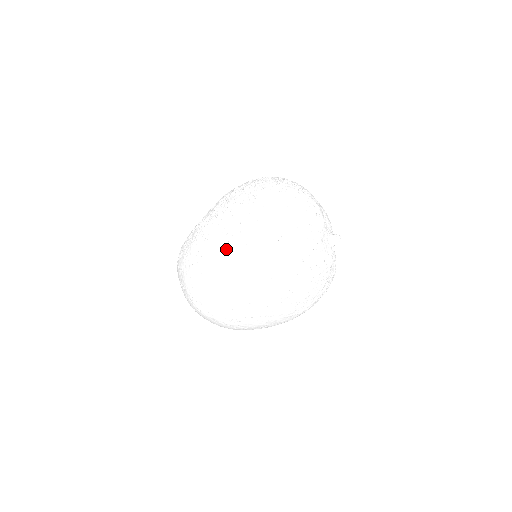
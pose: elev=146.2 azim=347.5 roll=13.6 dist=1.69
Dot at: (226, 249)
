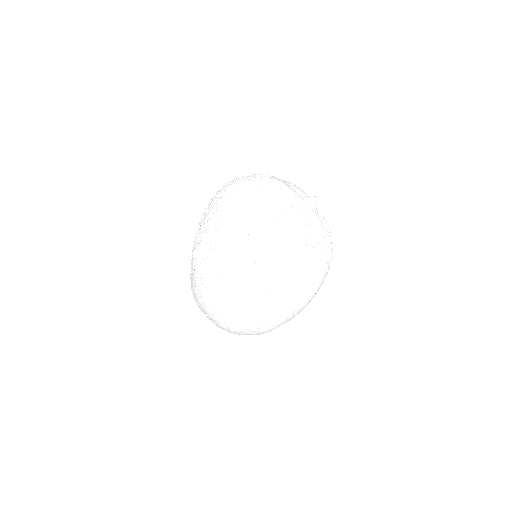
Dot at: (220, 262)
